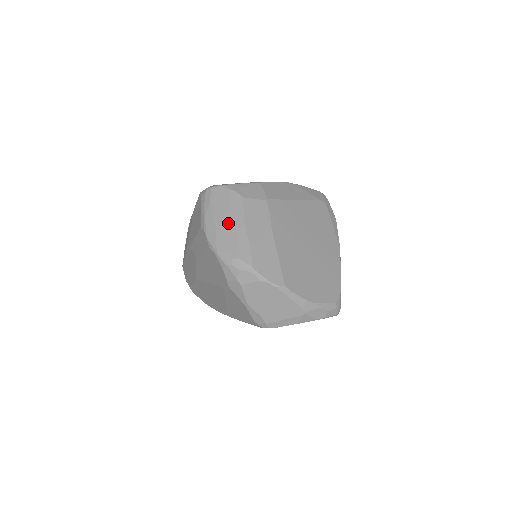
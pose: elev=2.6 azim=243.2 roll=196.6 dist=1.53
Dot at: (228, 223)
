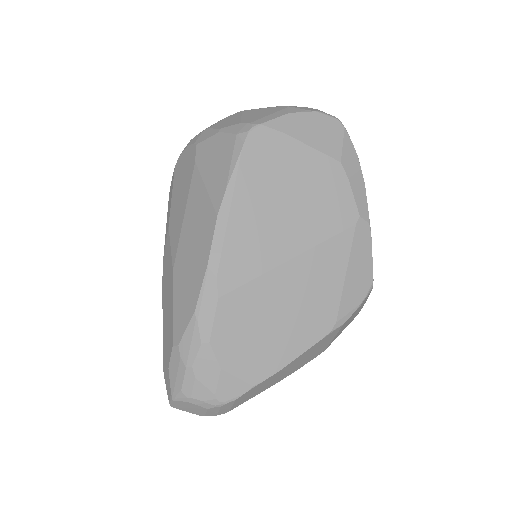
Dot at: occluded
